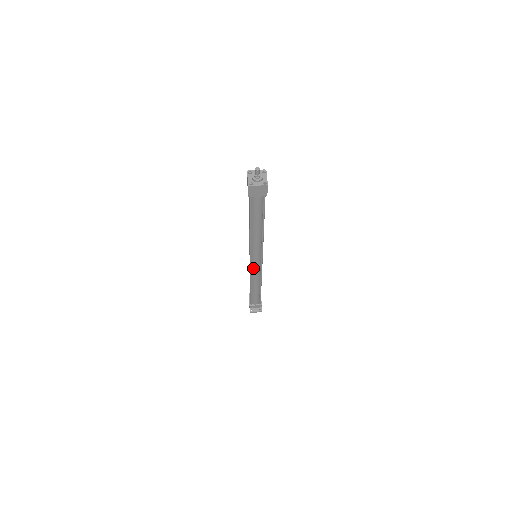
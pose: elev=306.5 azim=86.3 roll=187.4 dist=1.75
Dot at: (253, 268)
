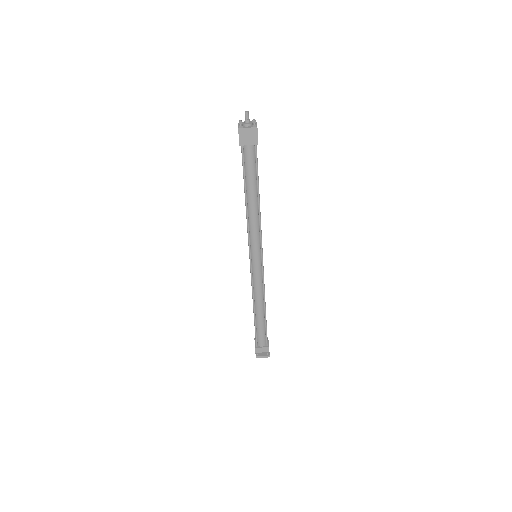
Dot at: (254, 273)
